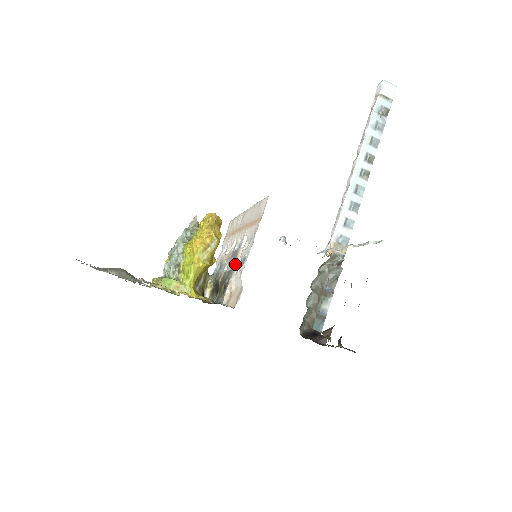
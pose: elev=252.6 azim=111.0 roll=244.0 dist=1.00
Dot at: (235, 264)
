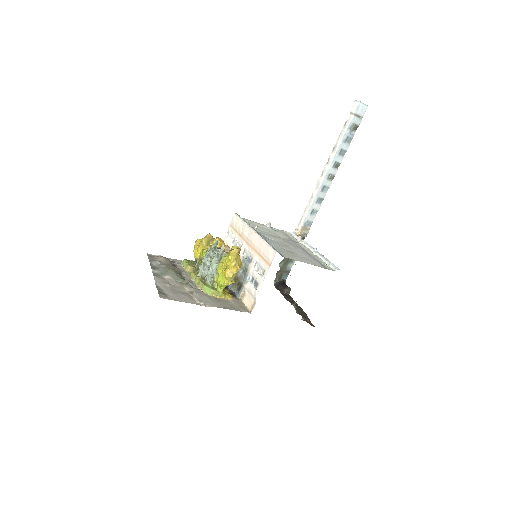
Dot at: (248, 276)
